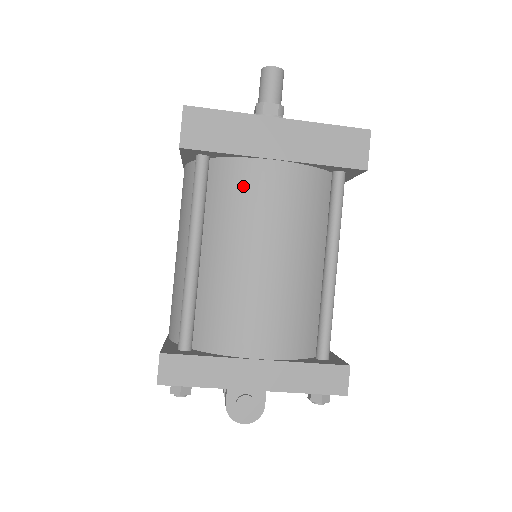
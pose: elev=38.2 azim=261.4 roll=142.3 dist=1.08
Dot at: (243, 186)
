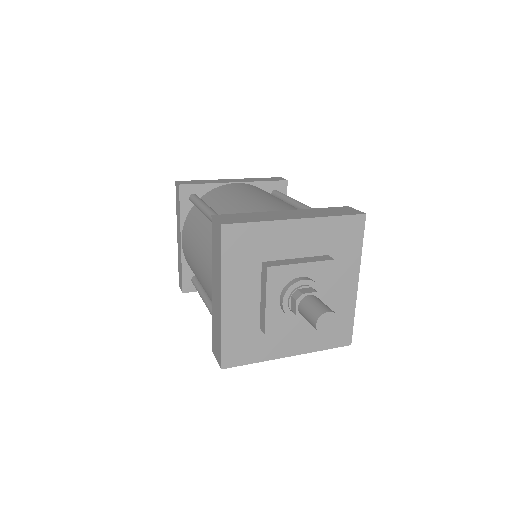
Dot at: occluded
